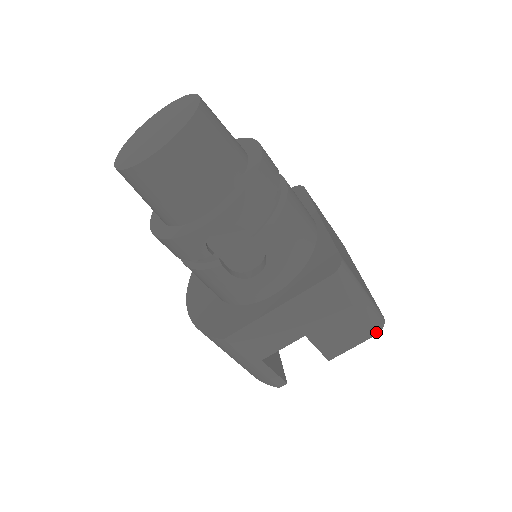
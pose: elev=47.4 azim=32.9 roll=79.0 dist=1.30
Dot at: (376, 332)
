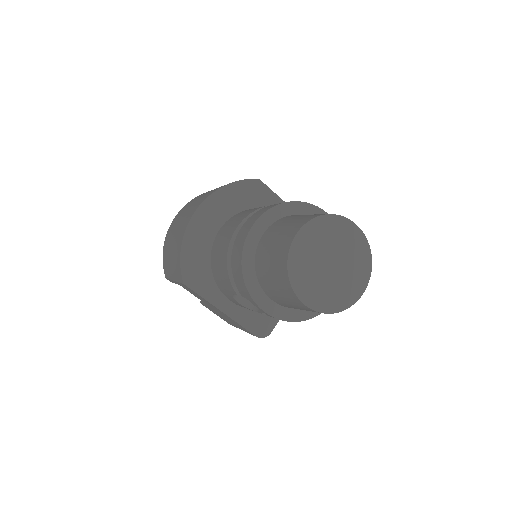
Dot at: occluded
